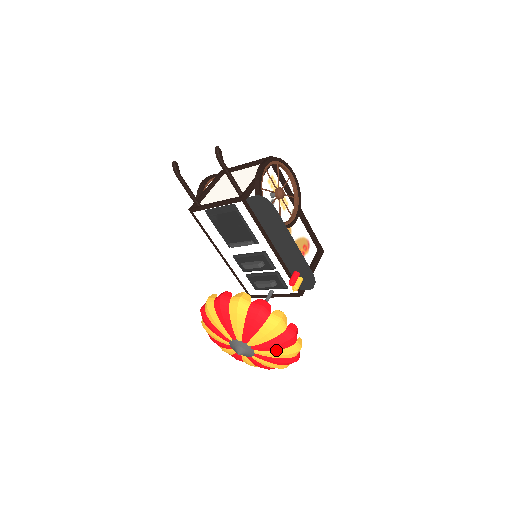
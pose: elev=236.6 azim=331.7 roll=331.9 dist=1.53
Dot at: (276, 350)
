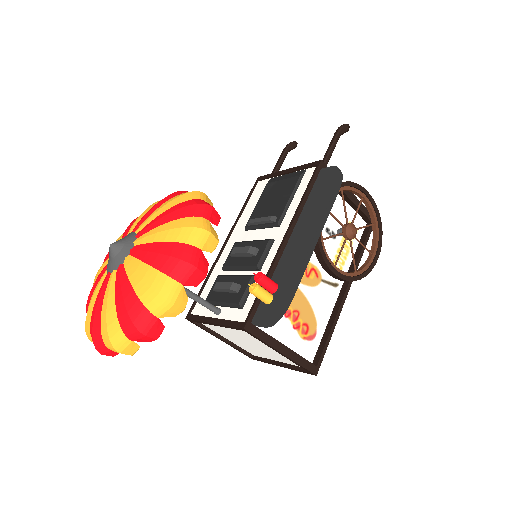
Dot at: (149, 266)
